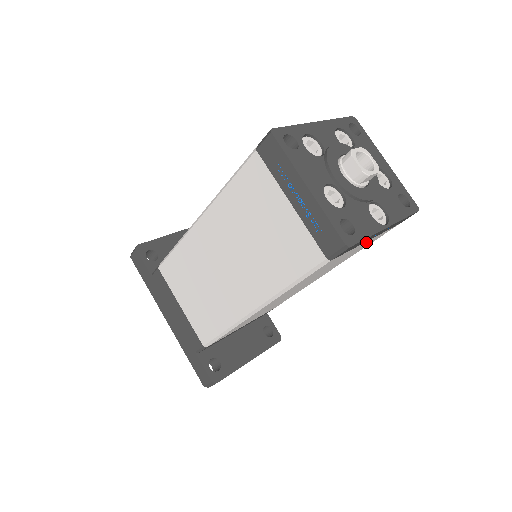
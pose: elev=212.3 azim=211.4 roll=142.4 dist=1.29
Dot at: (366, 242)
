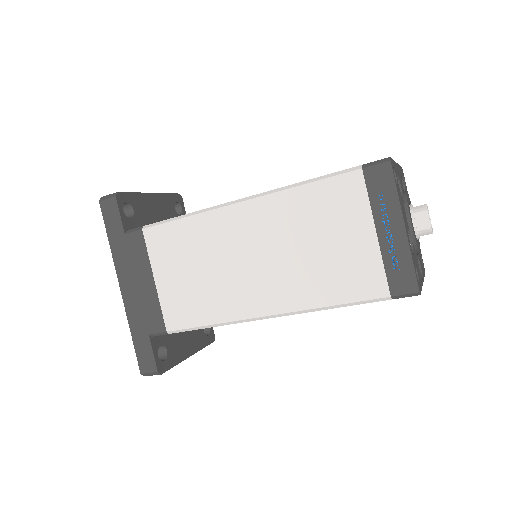
Dot at: occluded
